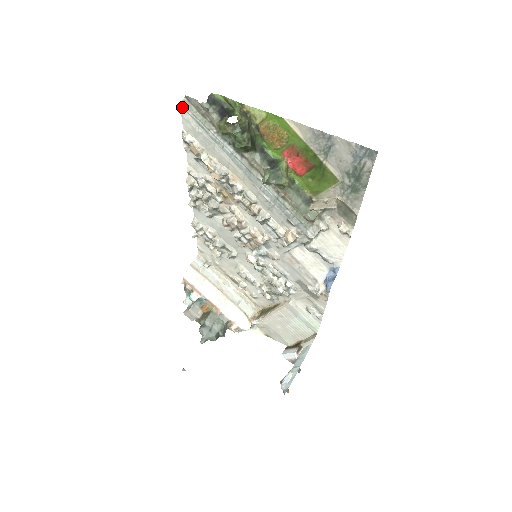
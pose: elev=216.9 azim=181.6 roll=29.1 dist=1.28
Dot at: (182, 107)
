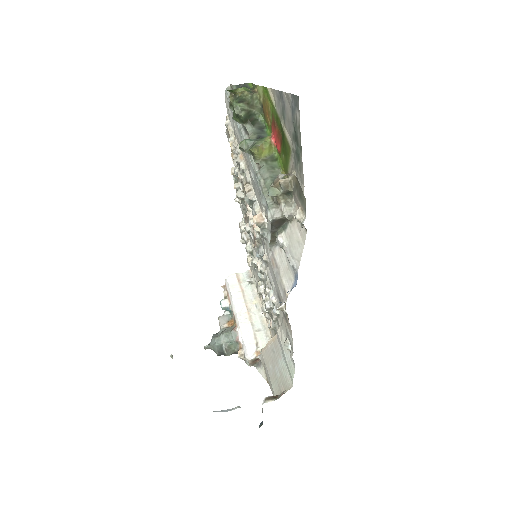
Dot at: (225, 93)
